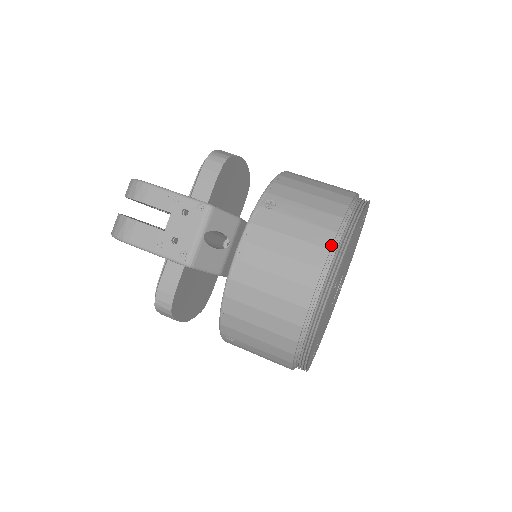
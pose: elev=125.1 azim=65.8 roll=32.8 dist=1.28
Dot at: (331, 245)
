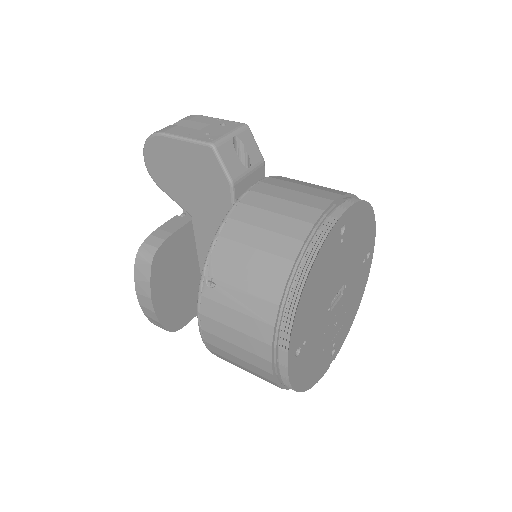
Dot at: (344, 194)
